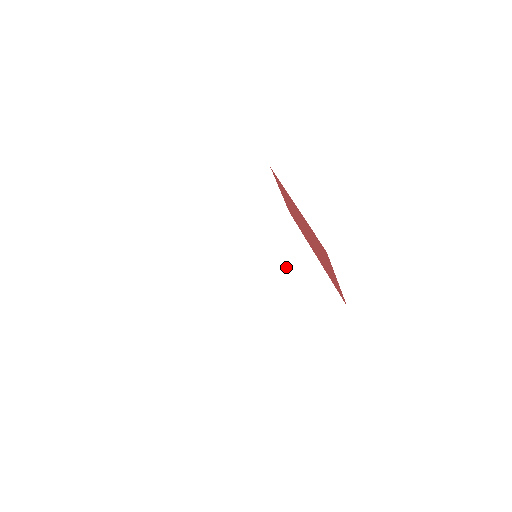
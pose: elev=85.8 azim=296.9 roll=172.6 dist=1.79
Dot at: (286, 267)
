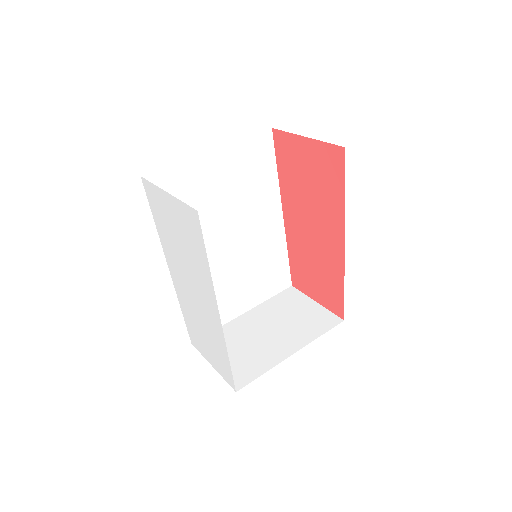
Dot at: occluded
